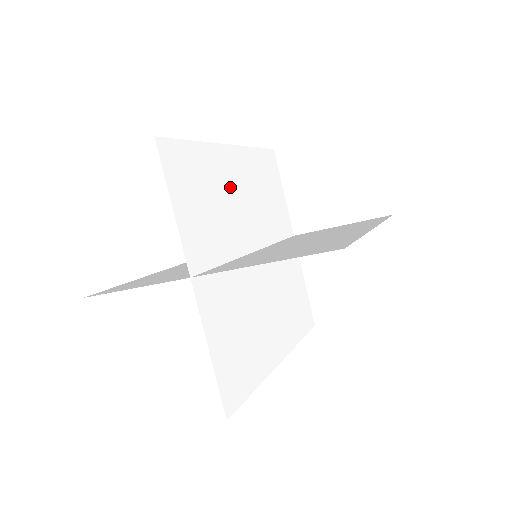
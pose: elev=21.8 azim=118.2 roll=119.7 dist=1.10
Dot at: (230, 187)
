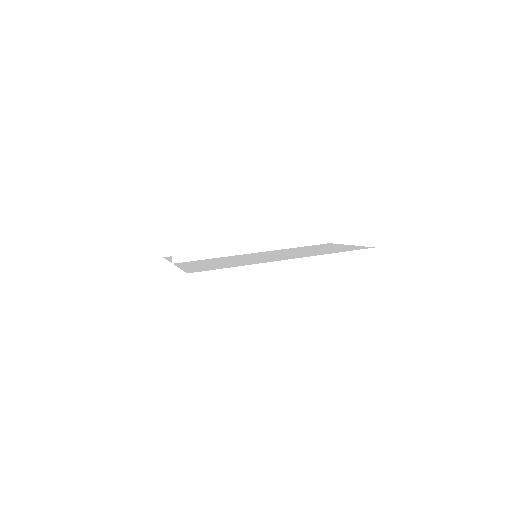
Dot at: (239, 207)
